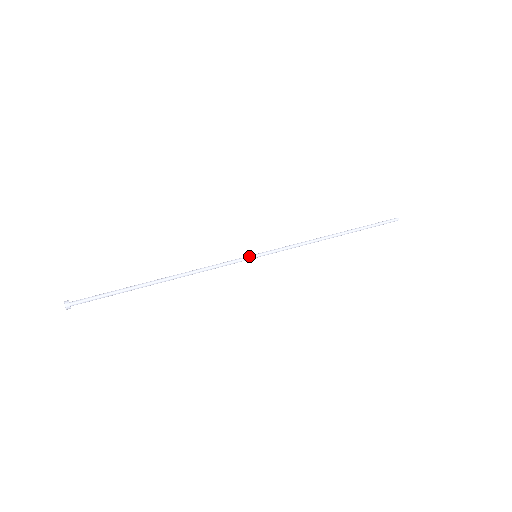
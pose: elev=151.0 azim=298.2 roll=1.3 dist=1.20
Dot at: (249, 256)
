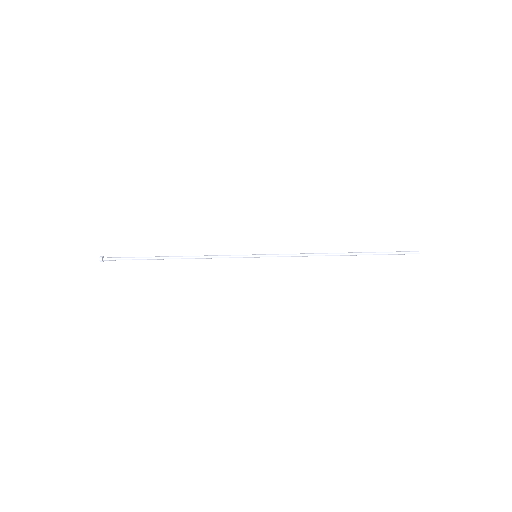
Dot at: (249, 255)
